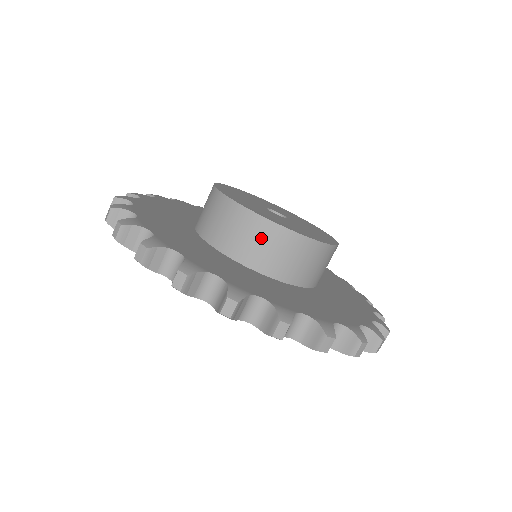
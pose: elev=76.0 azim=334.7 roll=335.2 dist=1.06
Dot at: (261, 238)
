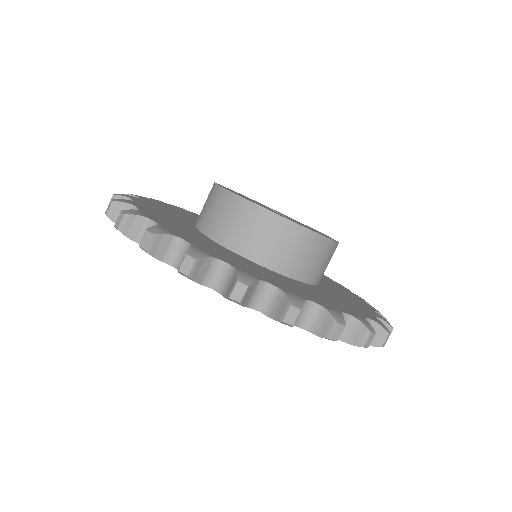
Dot at: (217, 206)
